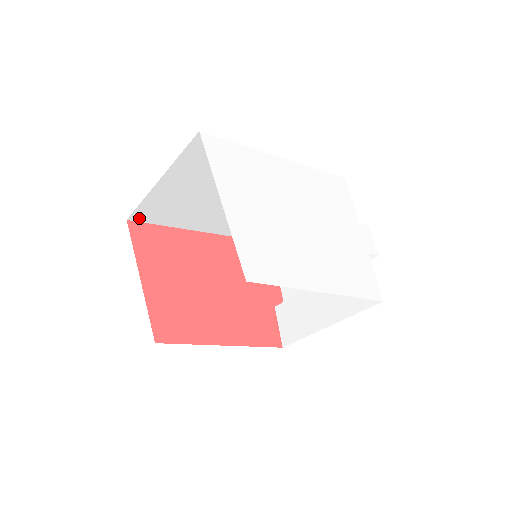
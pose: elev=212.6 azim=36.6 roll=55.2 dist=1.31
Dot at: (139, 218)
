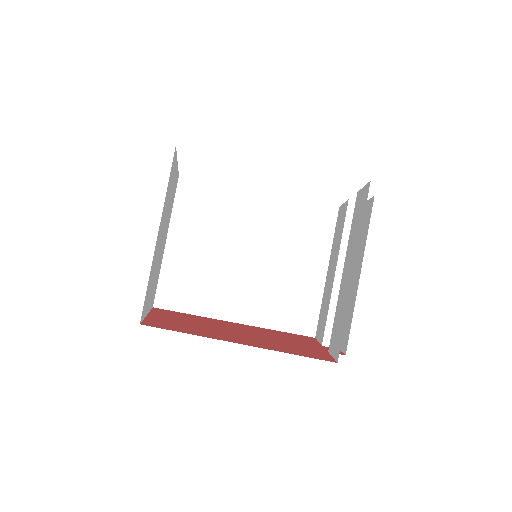
Dot at: (164, 303)
